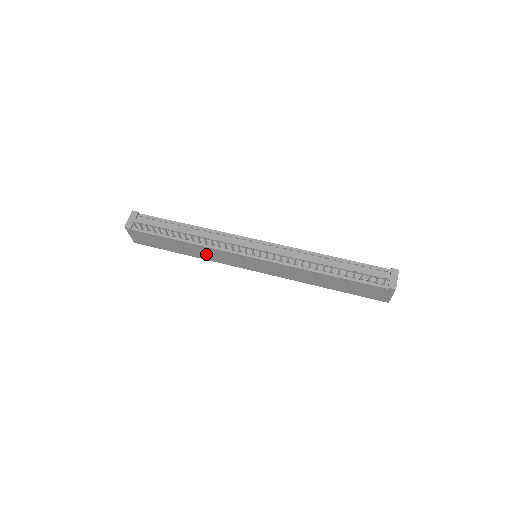
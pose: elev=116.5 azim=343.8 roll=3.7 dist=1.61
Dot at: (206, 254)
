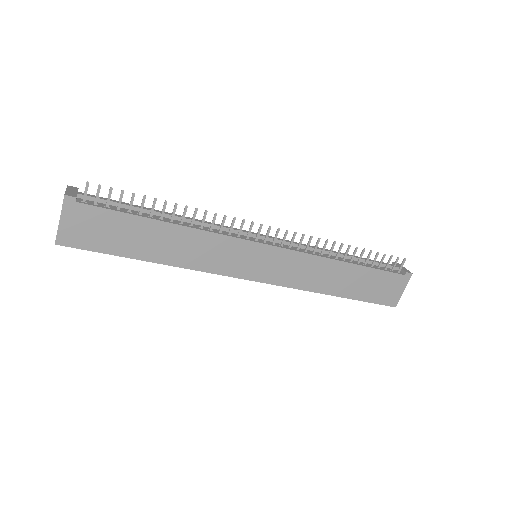
Dot at: (192, 251)
